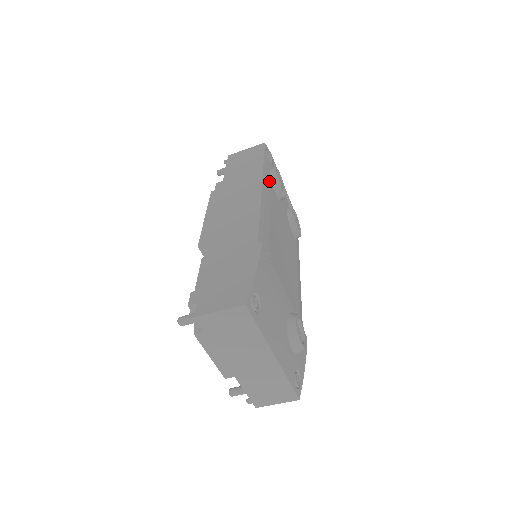
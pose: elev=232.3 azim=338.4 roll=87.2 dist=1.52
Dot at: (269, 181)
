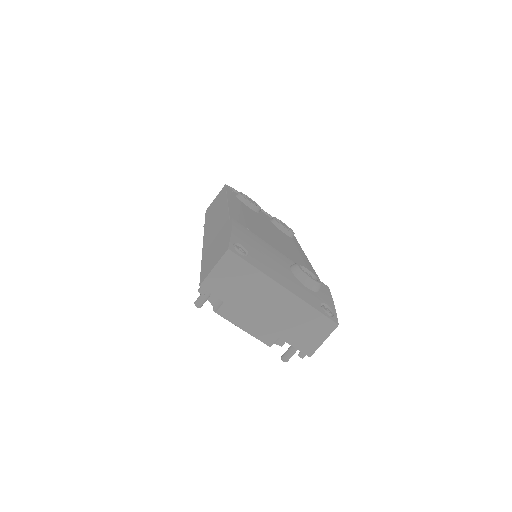
Dot at: (237, 200)
